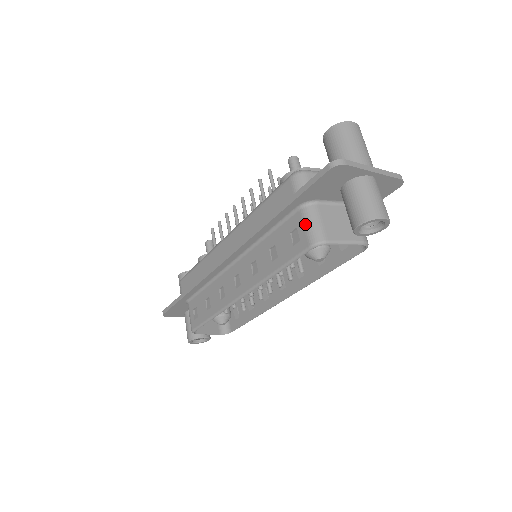
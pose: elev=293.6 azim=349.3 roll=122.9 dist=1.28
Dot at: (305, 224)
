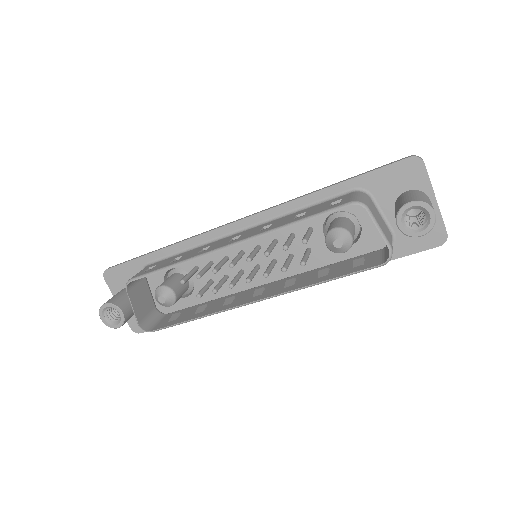
Dot at: (354, 195)
